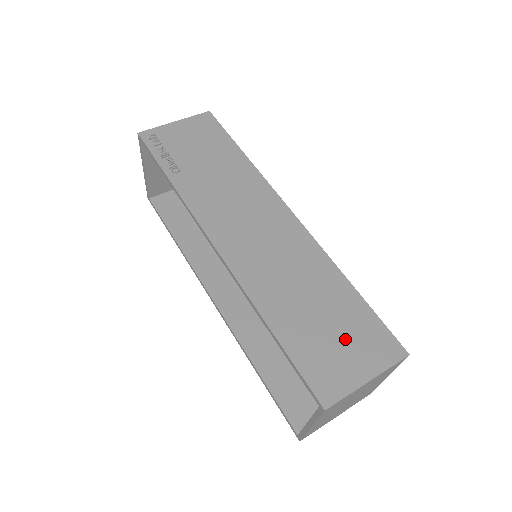
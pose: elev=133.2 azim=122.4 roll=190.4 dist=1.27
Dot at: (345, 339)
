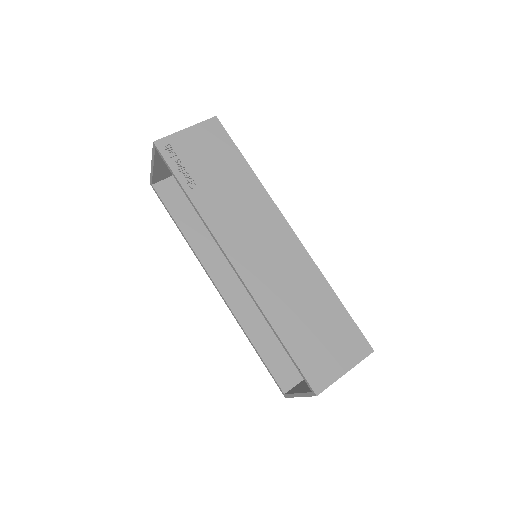
Dot at: (331, 341)
